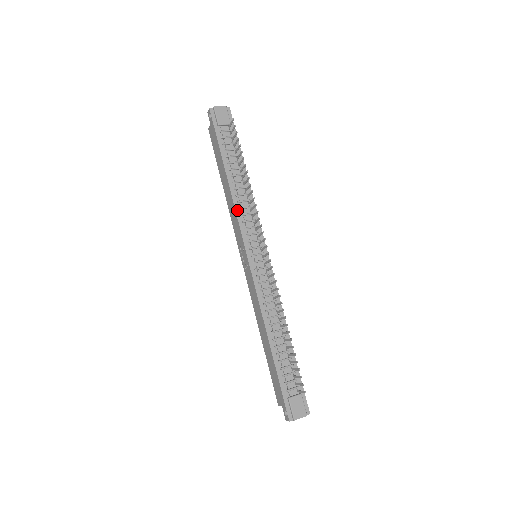
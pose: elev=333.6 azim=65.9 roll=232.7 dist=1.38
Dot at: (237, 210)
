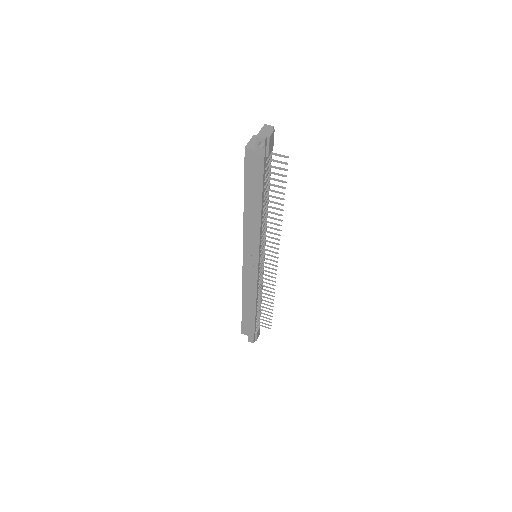
Dot at: (261, 233)
